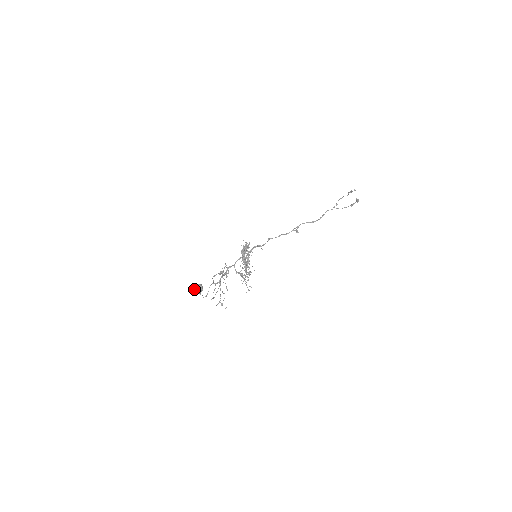
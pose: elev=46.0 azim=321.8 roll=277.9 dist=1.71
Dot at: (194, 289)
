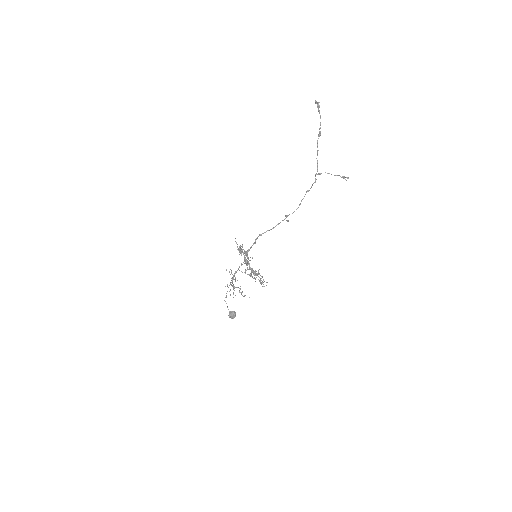
Dot at: occluded
